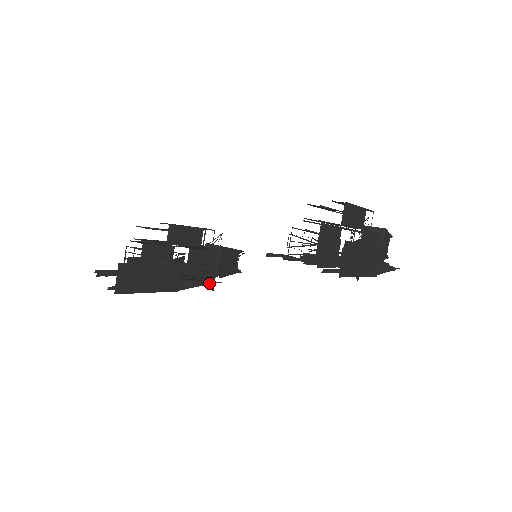
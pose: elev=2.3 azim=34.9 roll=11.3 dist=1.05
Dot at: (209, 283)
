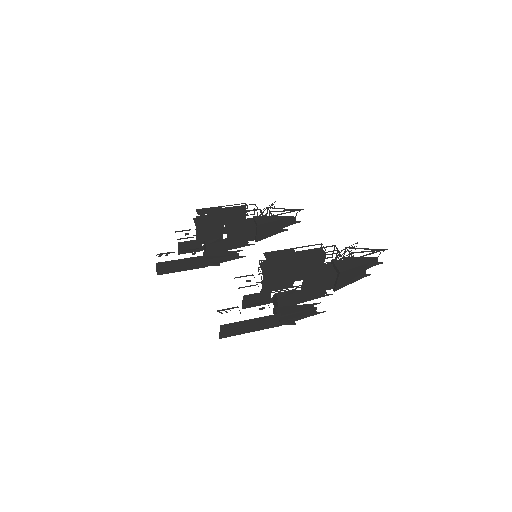
Dot at: (233, 259)
